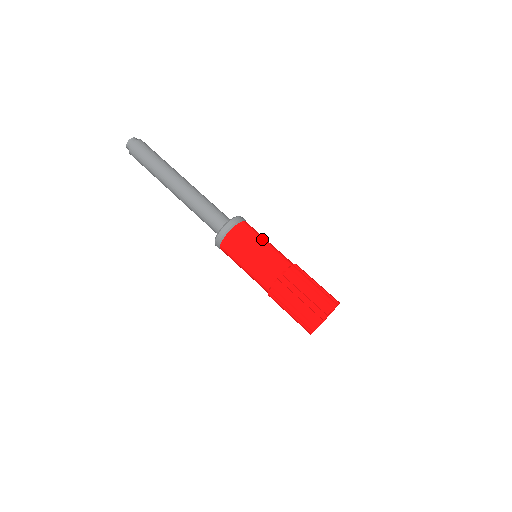
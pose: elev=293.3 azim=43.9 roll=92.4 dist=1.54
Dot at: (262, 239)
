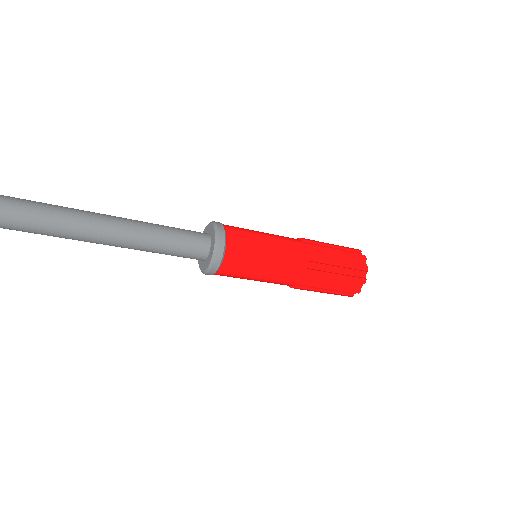
Dot at: (255, 231)
